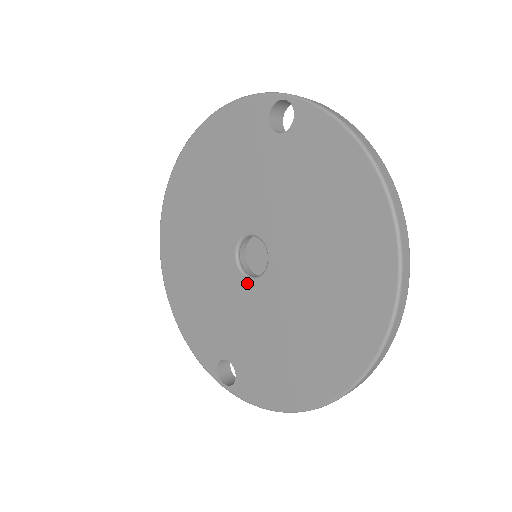
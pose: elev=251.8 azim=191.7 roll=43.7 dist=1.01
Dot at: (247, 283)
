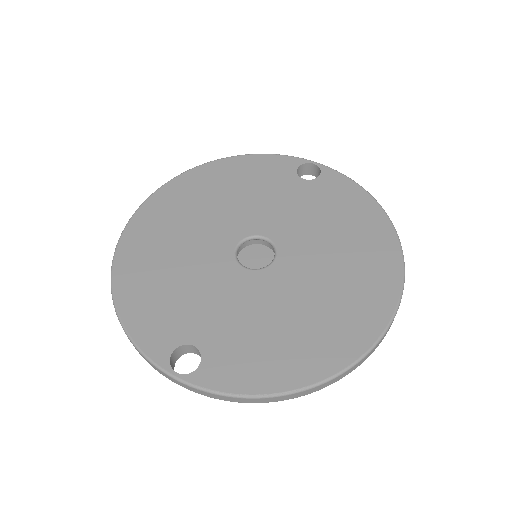
Dot at: (245, 272)
